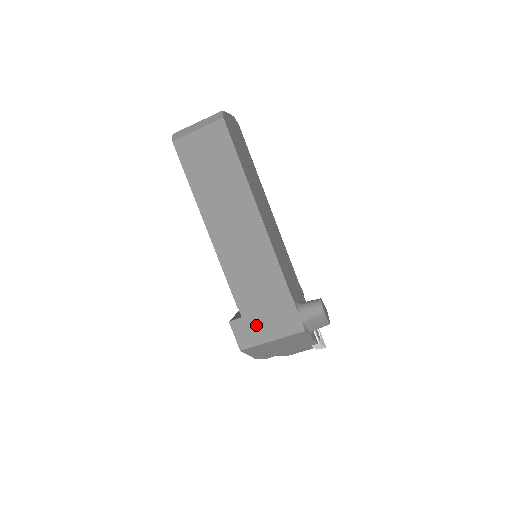
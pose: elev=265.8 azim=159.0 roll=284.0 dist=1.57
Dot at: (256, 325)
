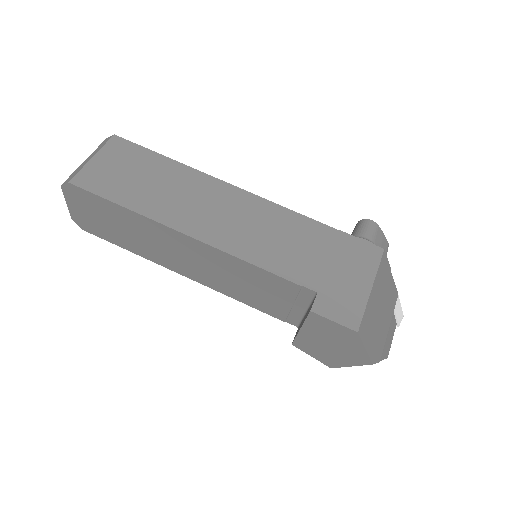
Dot at: (339, 287)
